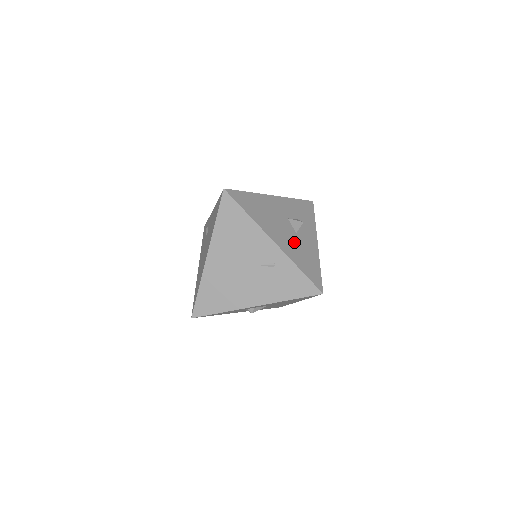
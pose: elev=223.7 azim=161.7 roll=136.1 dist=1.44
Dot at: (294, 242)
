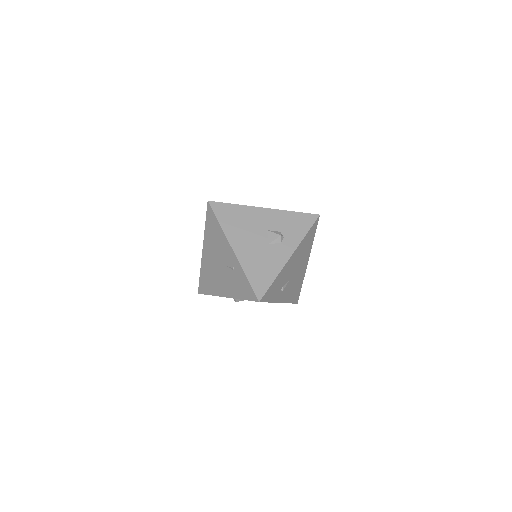
Dot at: (258, 252)
